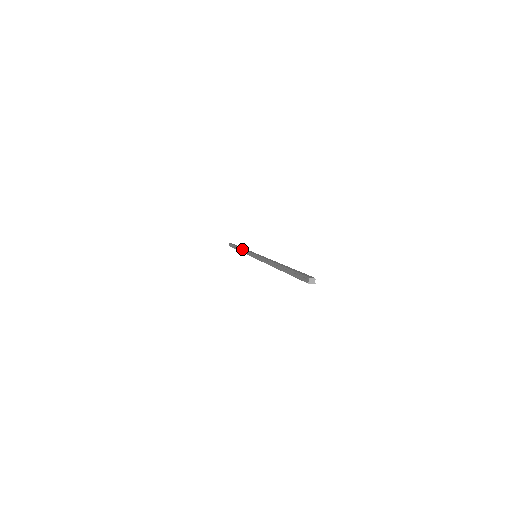
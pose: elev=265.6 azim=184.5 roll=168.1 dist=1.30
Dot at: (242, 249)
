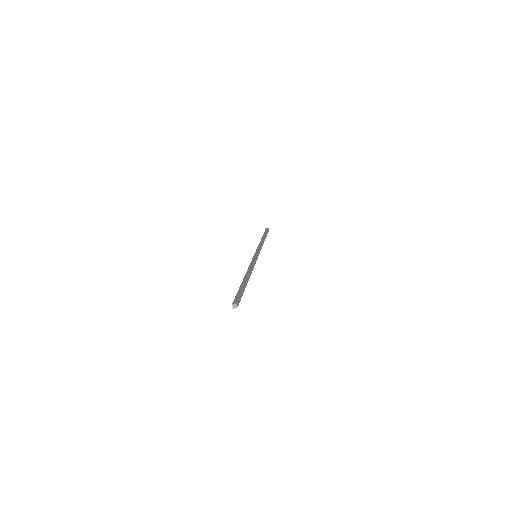
Dot at: (259, 243)
